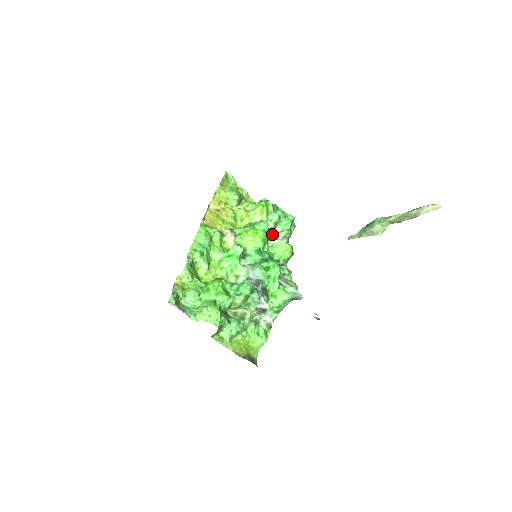
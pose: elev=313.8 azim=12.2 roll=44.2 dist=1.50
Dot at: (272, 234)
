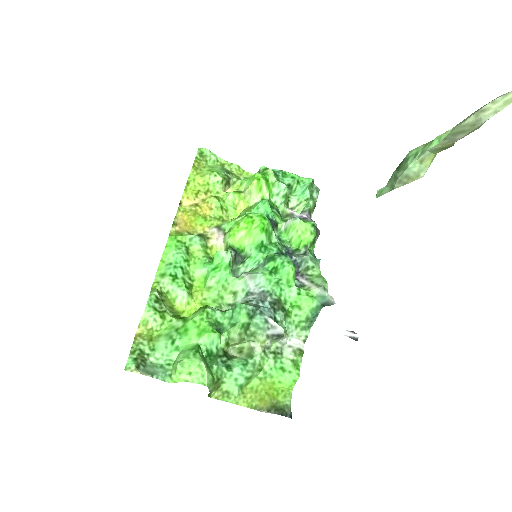
Dot at: (284, 213)
